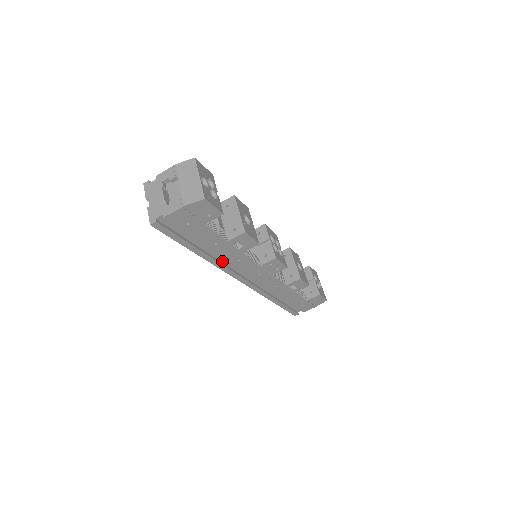
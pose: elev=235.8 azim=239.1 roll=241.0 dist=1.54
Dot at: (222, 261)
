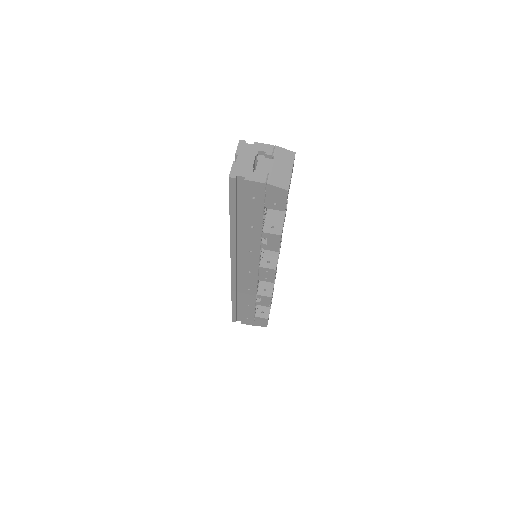
Dot at: (238, 242)
